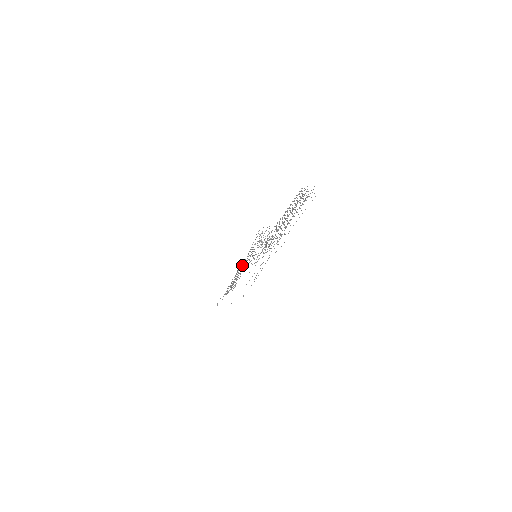
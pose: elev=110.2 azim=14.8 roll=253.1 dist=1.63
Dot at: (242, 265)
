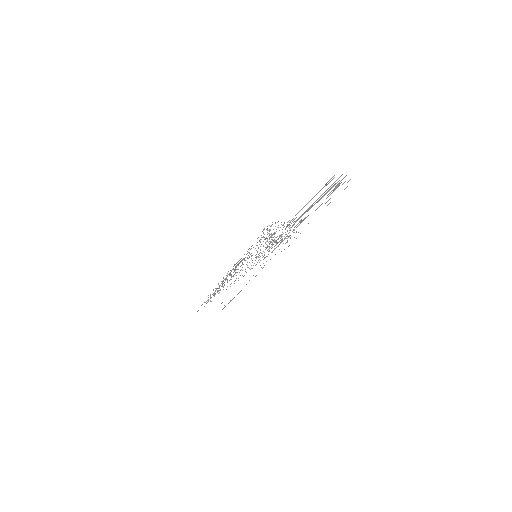
Dot at: occluded
